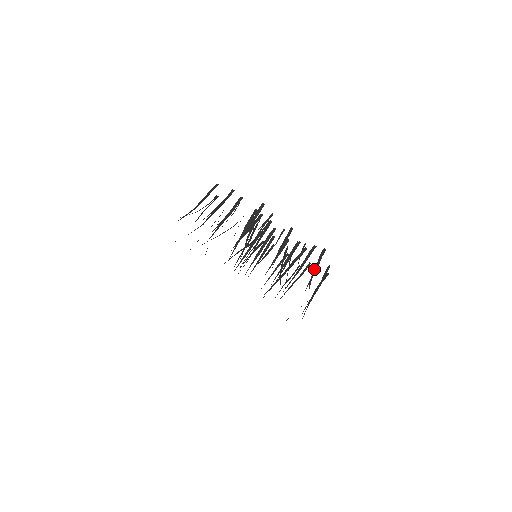
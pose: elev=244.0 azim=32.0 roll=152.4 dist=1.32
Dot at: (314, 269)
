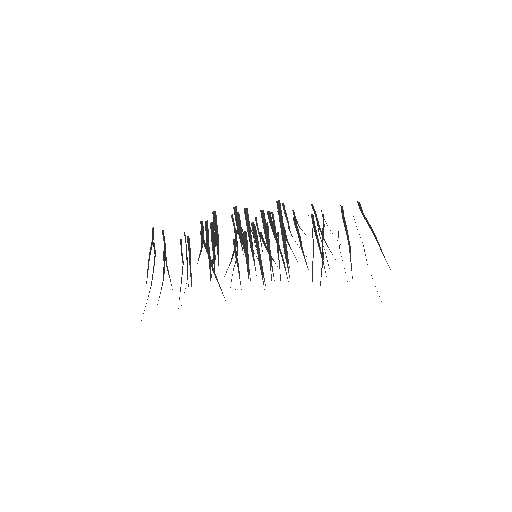
Dot at: occluded
